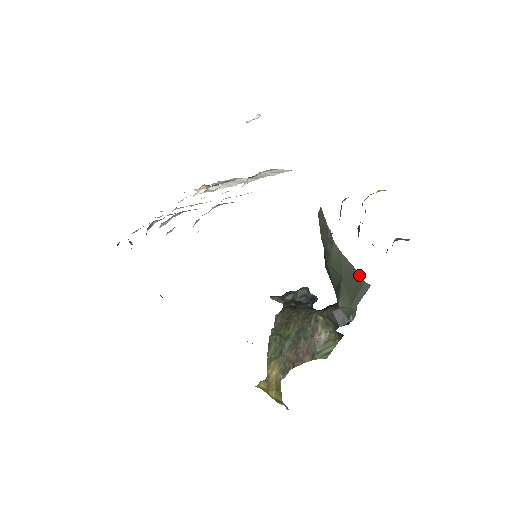
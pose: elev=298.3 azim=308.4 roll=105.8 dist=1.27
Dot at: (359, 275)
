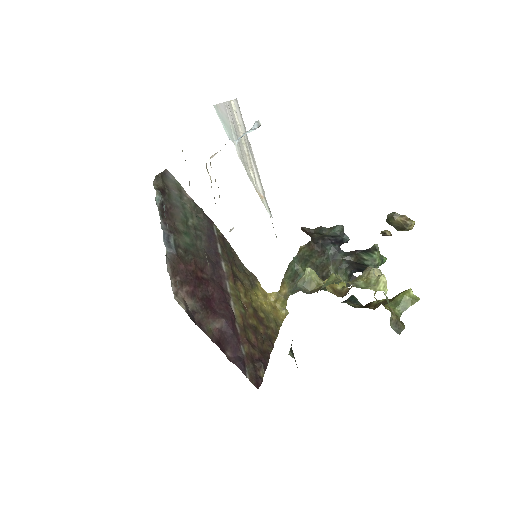
Dot at: occluded
